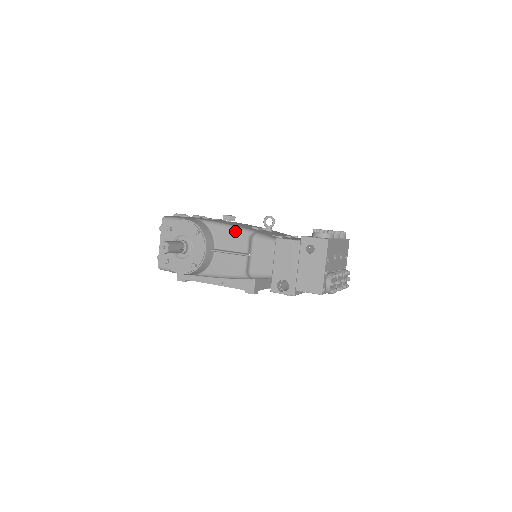
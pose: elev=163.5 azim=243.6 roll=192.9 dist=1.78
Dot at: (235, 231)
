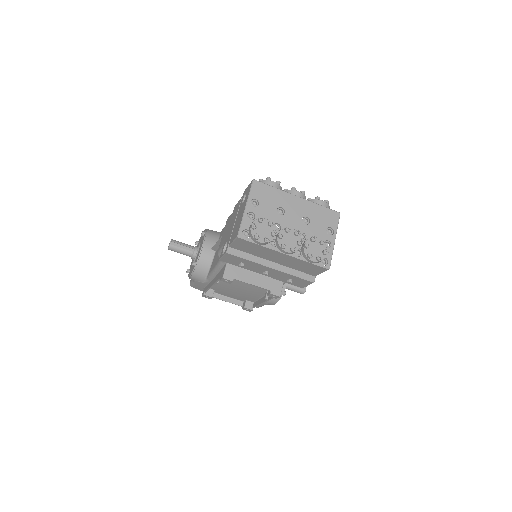
Dot at: occluded
